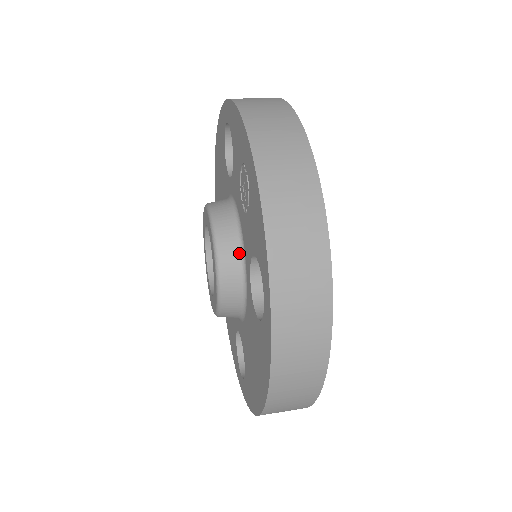
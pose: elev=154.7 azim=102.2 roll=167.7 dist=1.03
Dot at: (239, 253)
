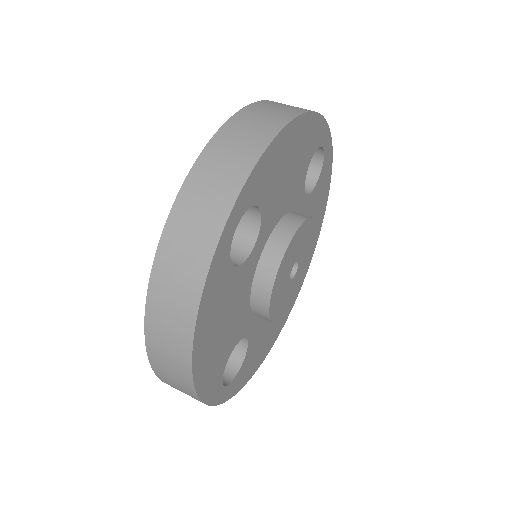
Dot at: occluded
